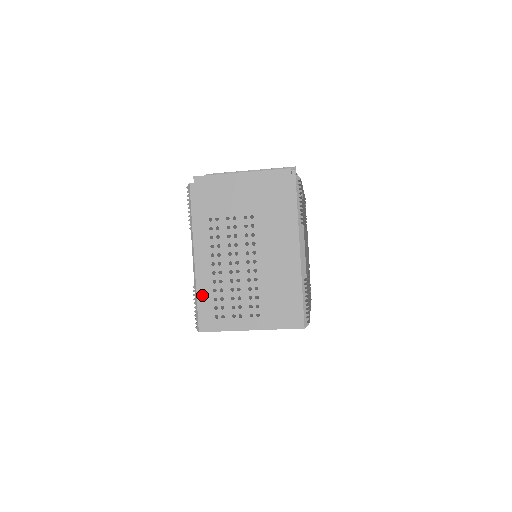
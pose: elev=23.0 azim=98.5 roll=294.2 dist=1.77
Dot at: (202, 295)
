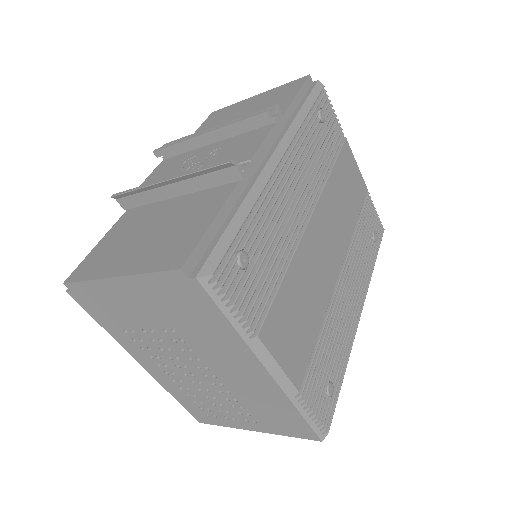
Dot at: (178, 397)
